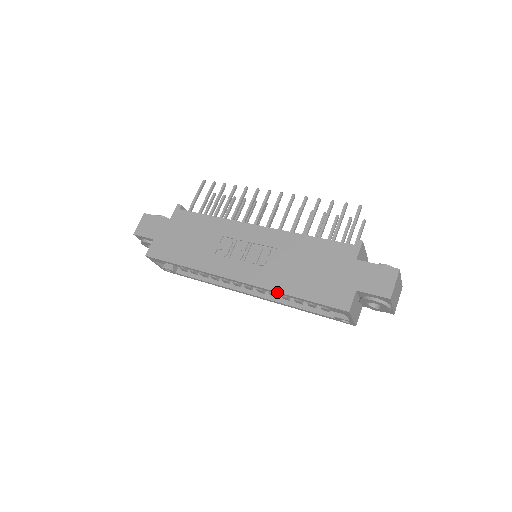
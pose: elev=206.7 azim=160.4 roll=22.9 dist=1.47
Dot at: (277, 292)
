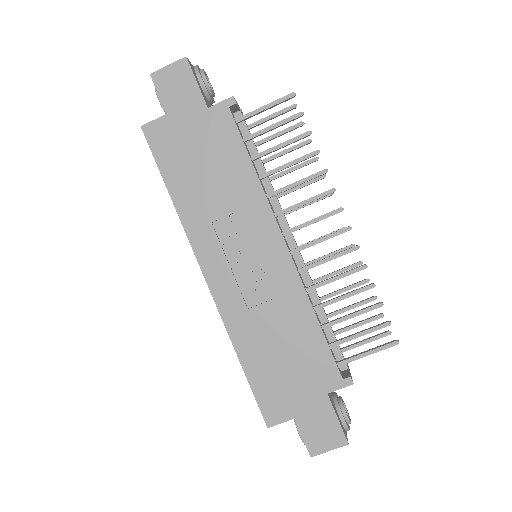
Dot at: (230, 338)
